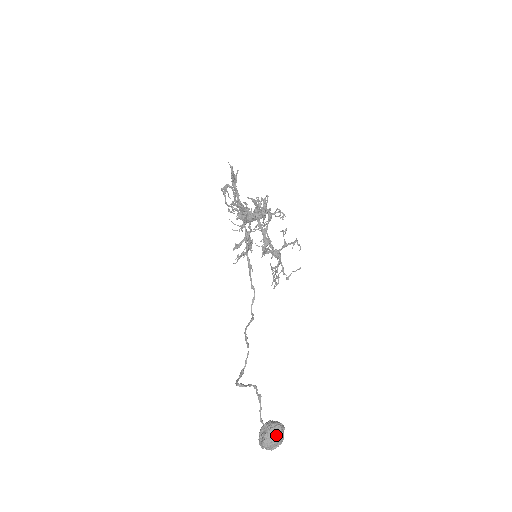
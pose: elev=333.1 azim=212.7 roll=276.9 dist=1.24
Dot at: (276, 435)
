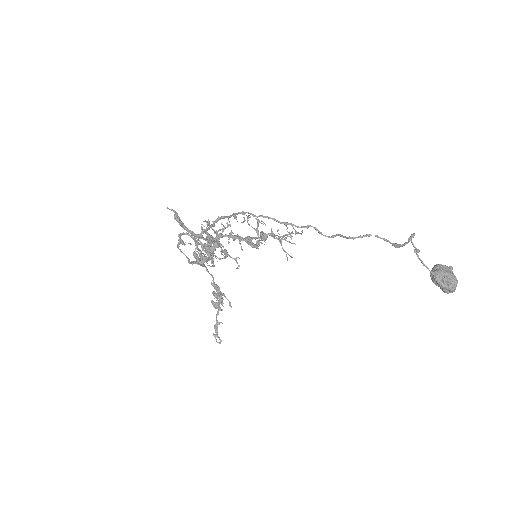
Dot at: (446, 269)
